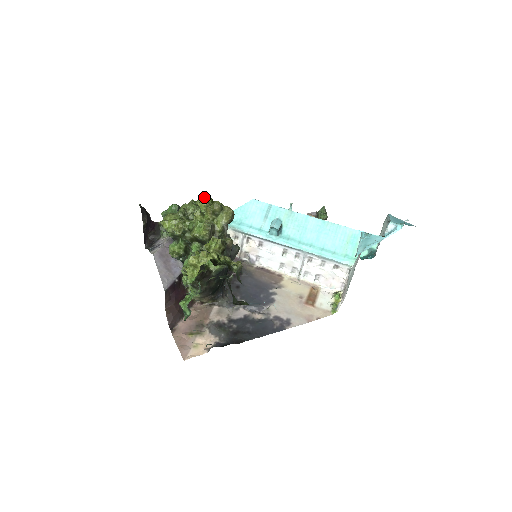
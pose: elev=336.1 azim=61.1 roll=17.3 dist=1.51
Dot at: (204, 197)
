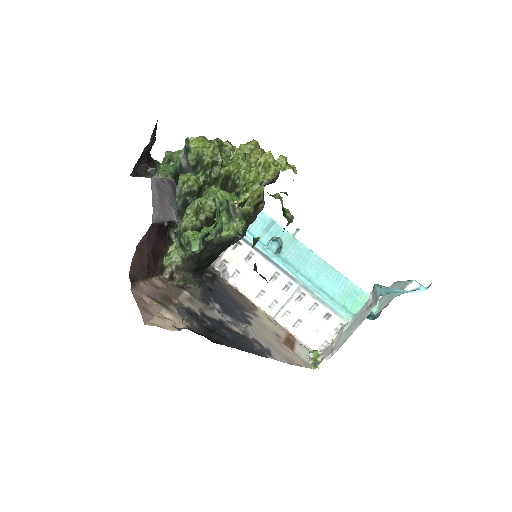
Dot at: occluded
